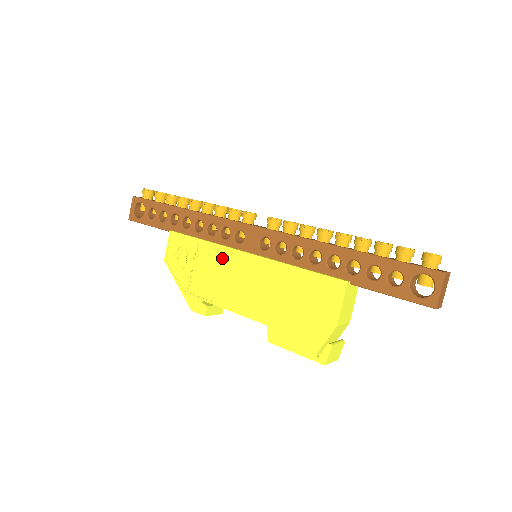
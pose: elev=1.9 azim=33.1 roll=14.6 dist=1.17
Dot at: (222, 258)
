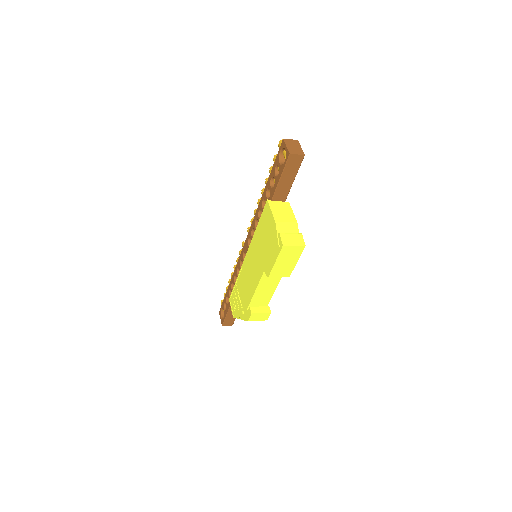
Dot at: (243, 275)
